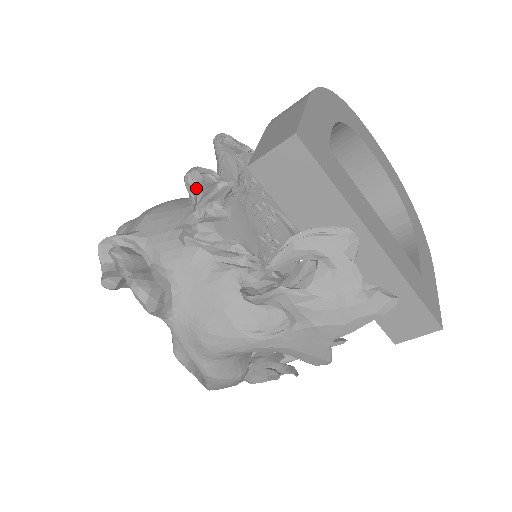
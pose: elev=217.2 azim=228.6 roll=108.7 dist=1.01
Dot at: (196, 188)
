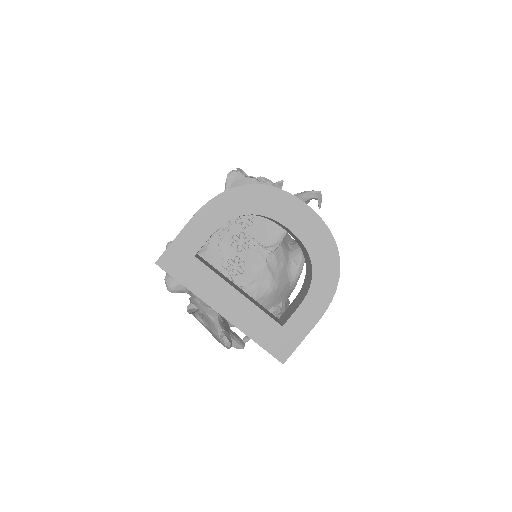
Dot at: occluded
